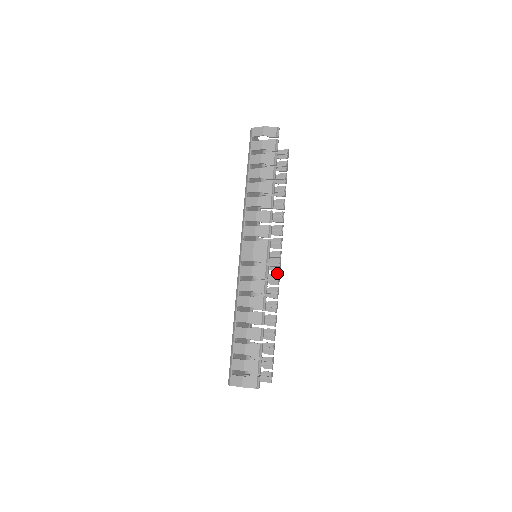
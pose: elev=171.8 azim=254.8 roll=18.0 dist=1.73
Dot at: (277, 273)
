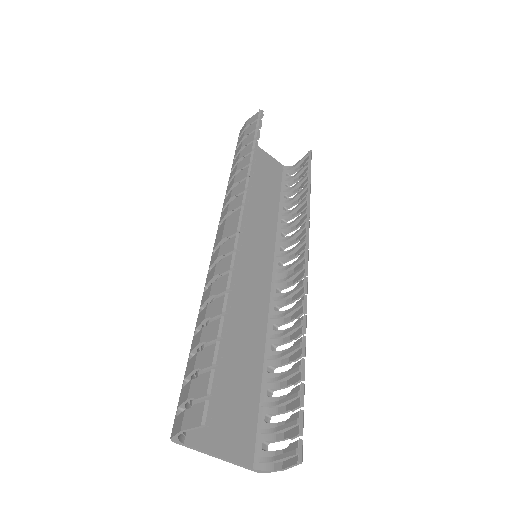
Dot at: occluded
